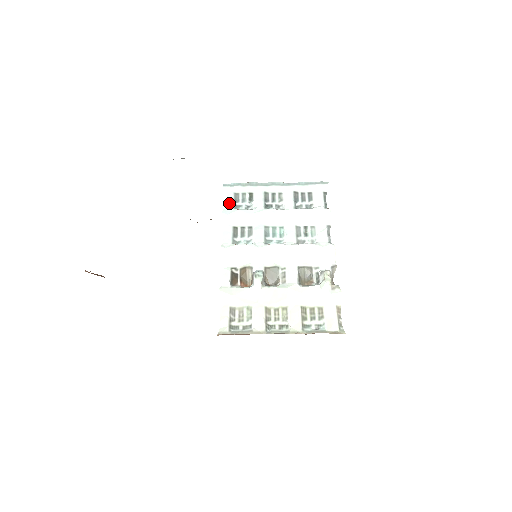
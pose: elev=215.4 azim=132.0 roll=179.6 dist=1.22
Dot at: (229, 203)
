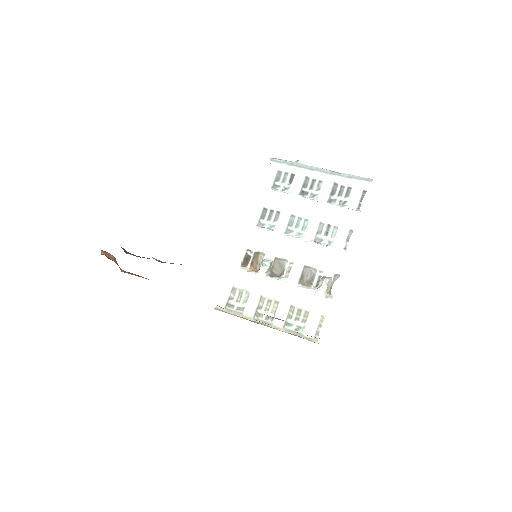
Dot at: (269, 181)
